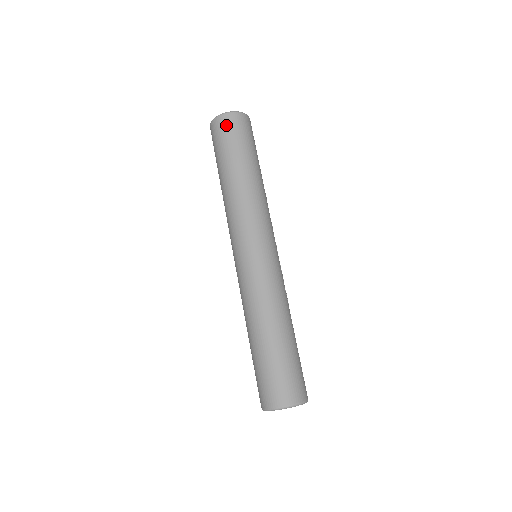
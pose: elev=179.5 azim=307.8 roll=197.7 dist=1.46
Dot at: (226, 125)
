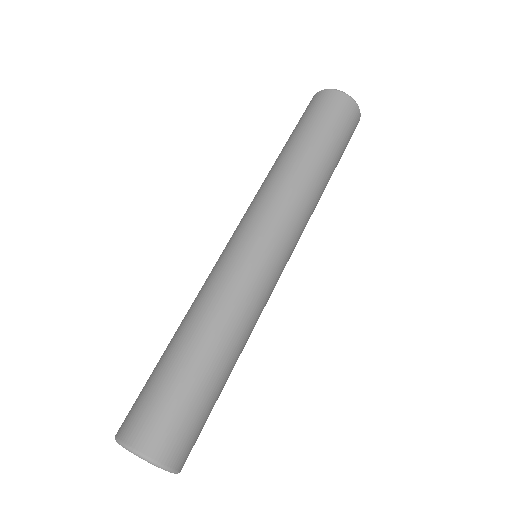
Dot at: (351, 116)
